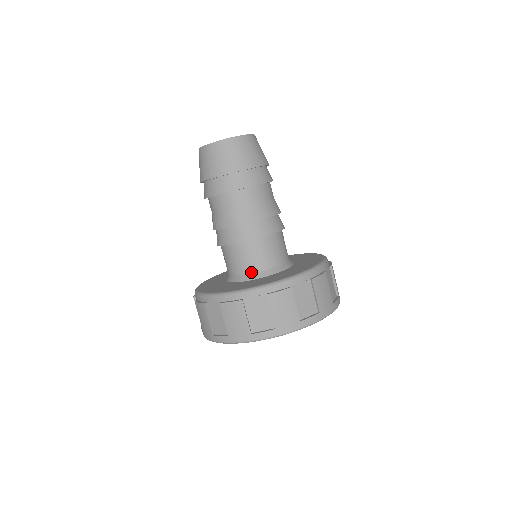
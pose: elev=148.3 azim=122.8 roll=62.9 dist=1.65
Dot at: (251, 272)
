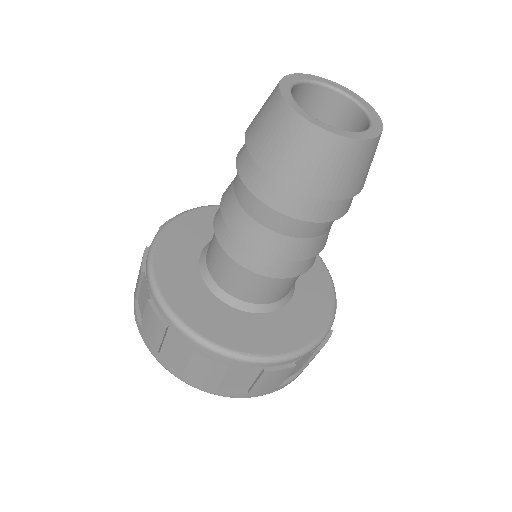
Dot at: (275, 301)
